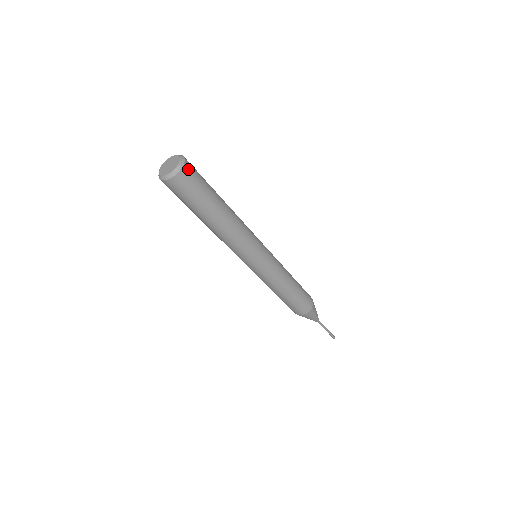
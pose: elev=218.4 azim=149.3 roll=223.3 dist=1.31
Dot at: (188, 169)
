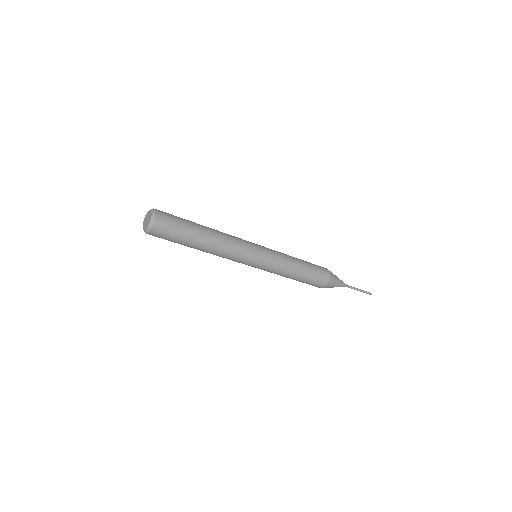
Dot at: (161, 216)
